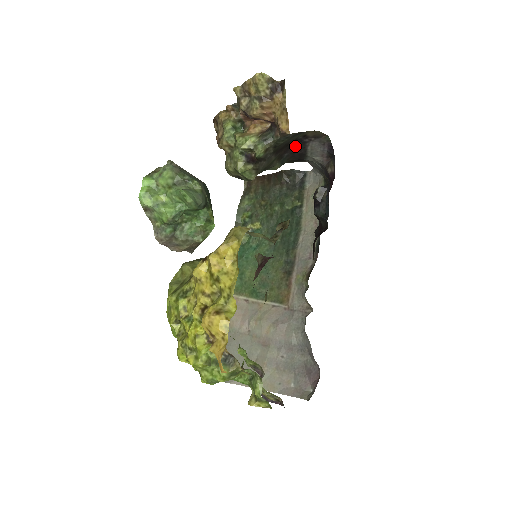
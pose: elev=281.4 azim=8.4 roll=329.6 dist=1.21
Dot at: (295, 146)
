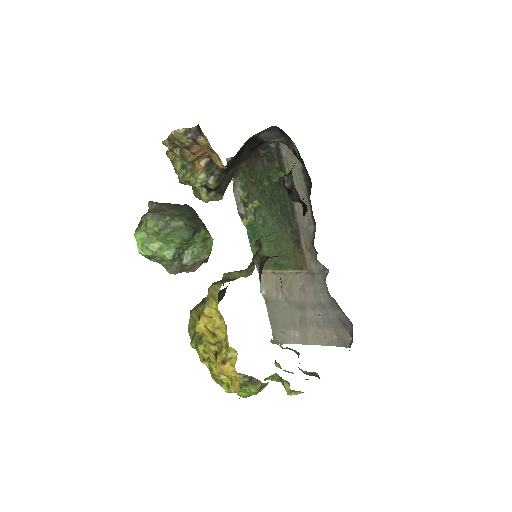
Dot at: (249, 144)
